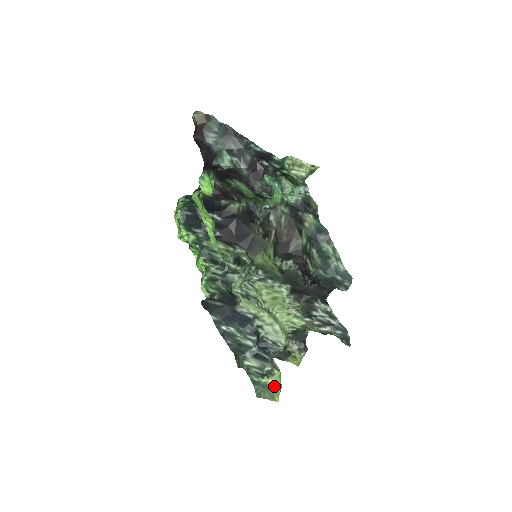
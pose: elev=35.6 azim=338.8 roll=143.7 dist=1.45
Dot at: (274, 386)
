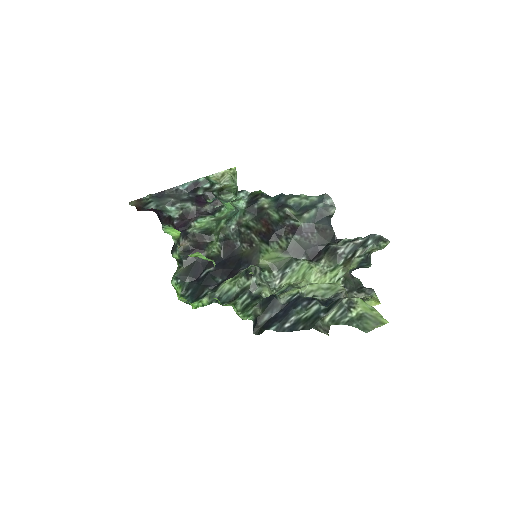
Dot at: (368, 312)
